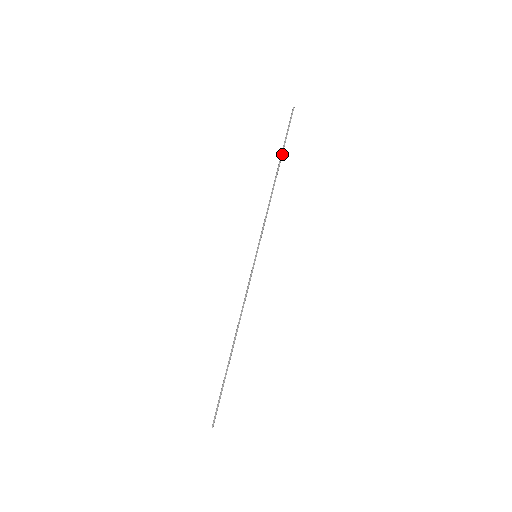
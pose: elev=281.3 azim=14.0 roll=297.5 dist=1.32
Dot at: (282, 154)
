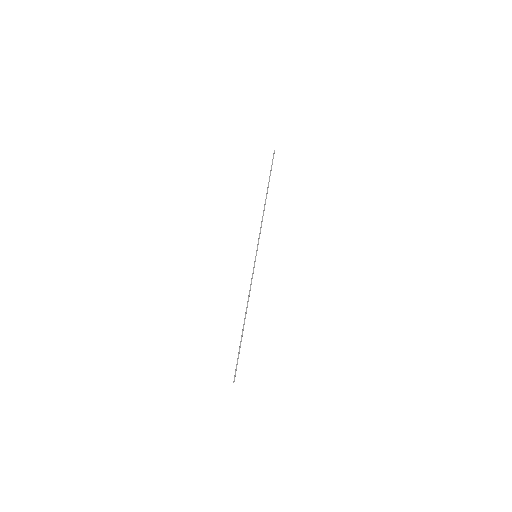
Dot at: occluded
